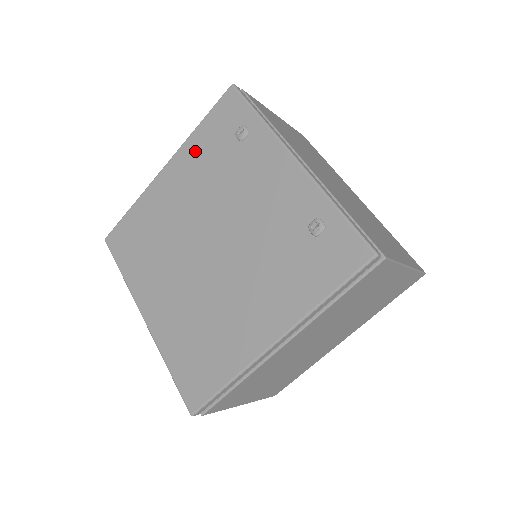
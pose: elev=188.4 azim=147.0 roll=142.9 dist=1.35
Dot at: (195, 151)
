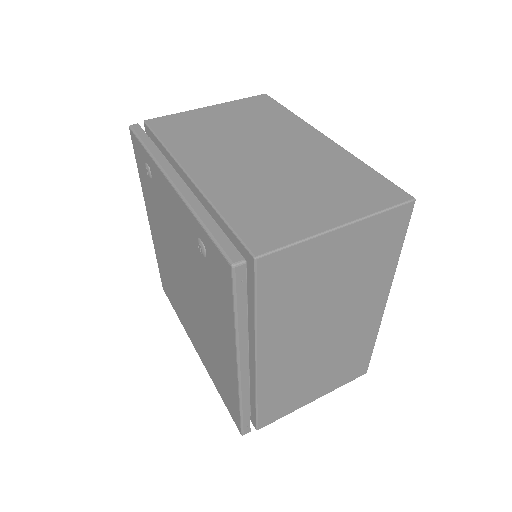
Dot at: (147, 198)
